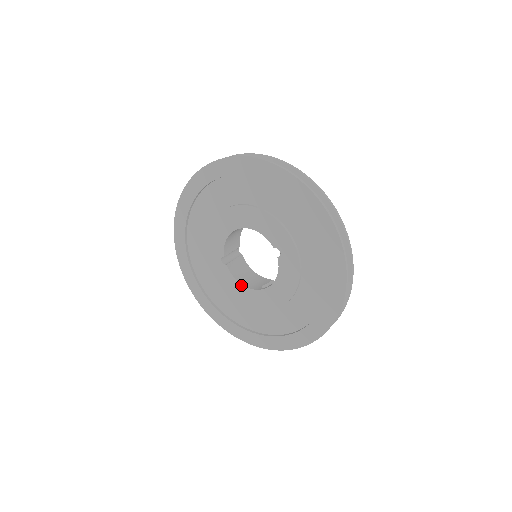
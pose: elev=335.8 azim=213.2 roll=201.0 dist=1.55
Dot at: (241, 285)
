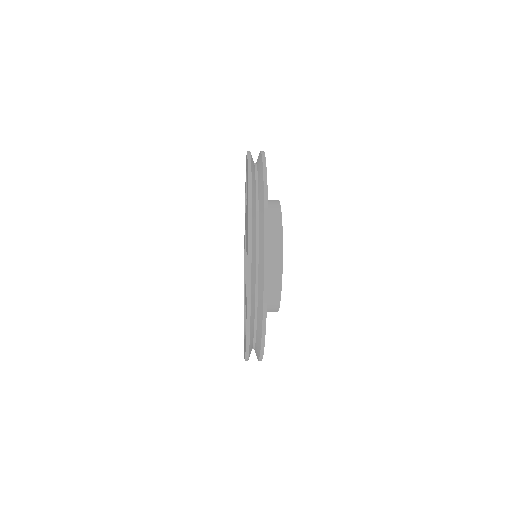
Dot at: occluded
